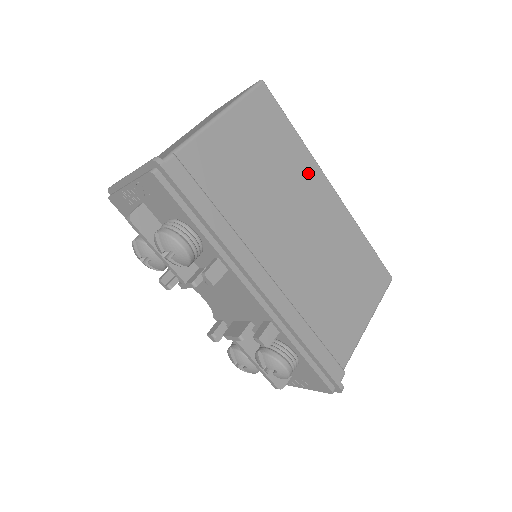
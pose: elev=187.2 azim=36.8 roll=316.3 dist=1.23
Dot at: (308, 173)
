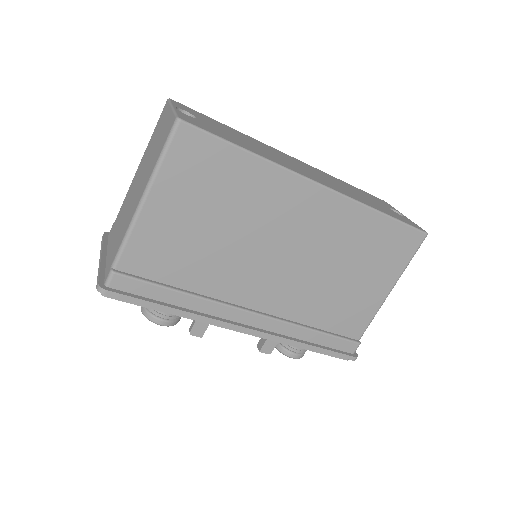
Dot at: (278, 190)
